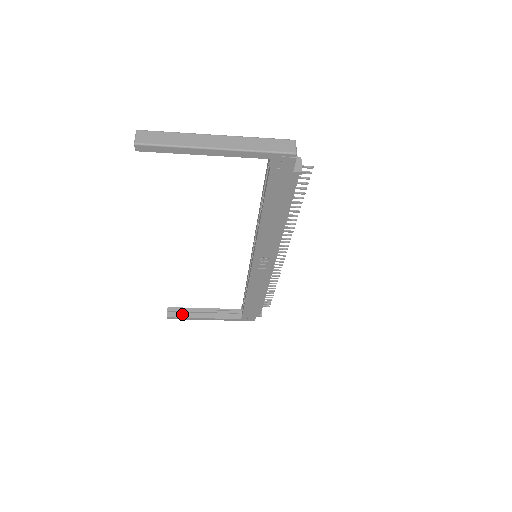
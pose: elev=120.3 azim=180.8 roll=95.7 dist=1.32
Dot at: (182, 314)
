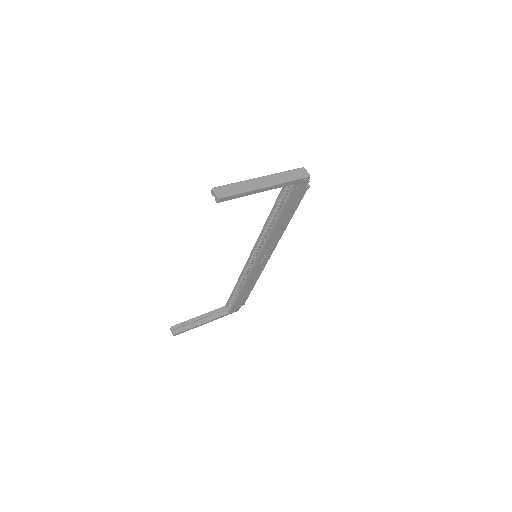
Dot at: (185, 327)
